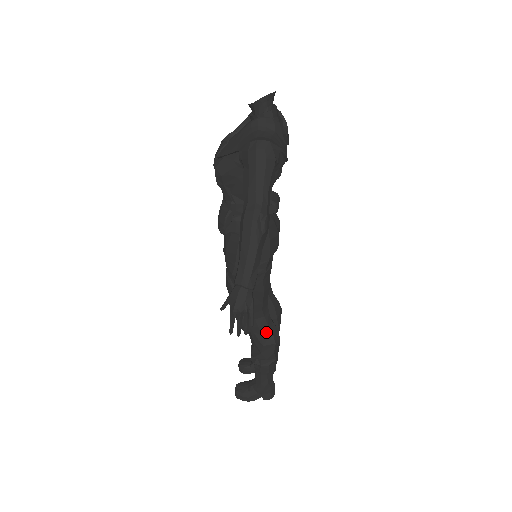
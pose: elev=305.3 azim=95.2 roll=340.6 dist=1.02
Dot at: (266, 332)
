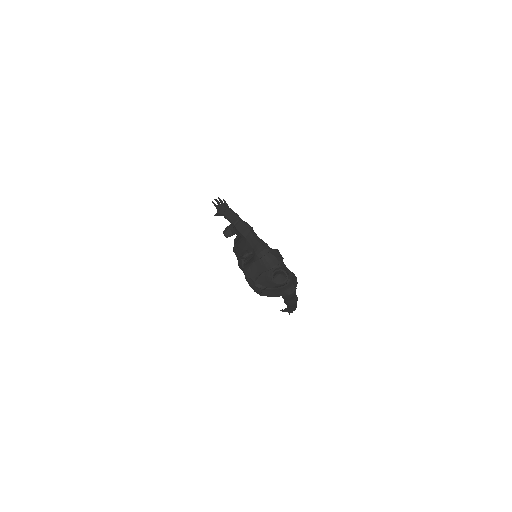
Dot at: occluded
